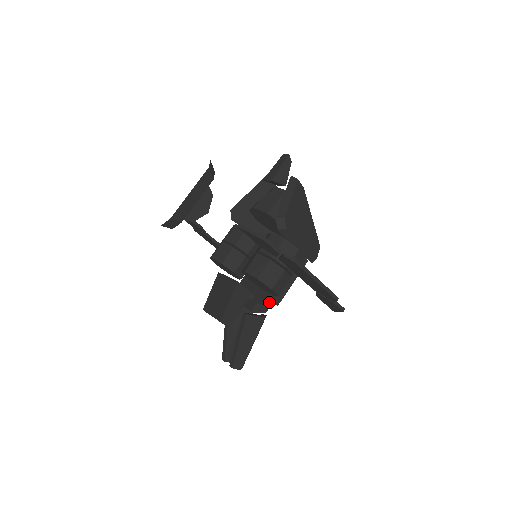
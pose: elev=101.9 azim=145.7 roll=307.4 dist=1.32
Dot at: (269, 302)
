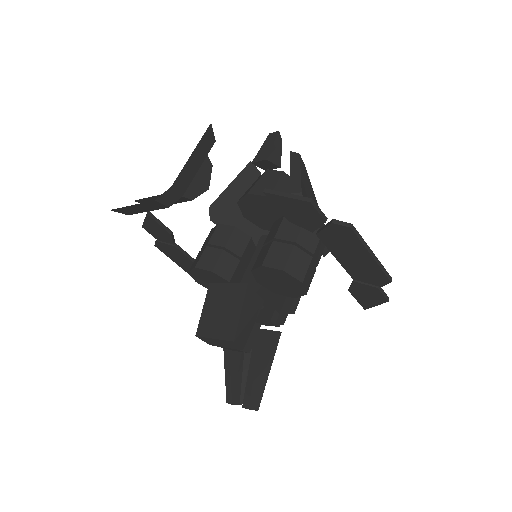
Dot at: (286, 309)
